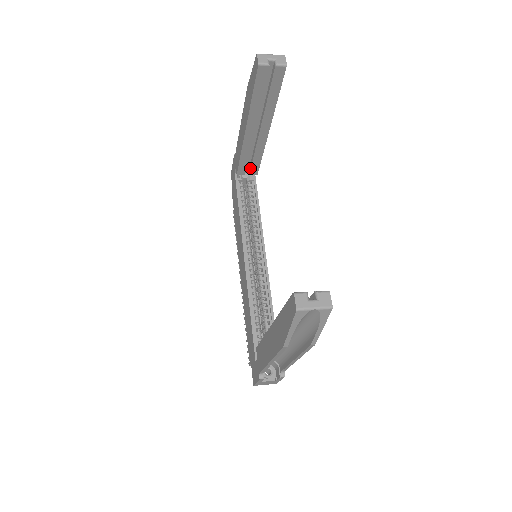
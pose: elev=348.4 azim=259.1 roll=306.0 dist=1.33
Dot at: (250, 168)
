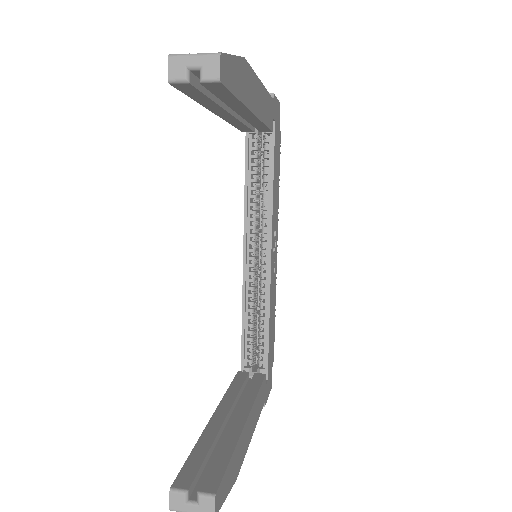
Dot at: (257, 129)
